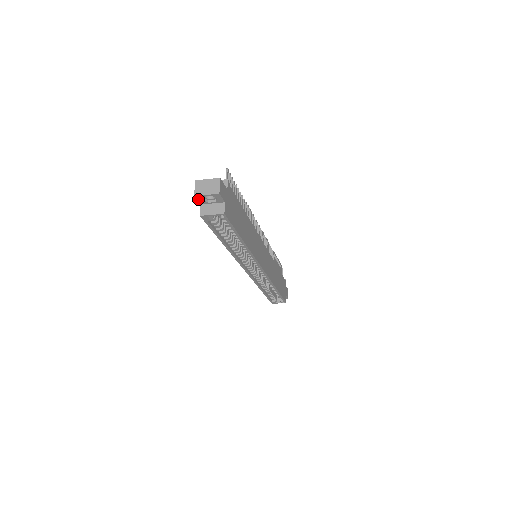
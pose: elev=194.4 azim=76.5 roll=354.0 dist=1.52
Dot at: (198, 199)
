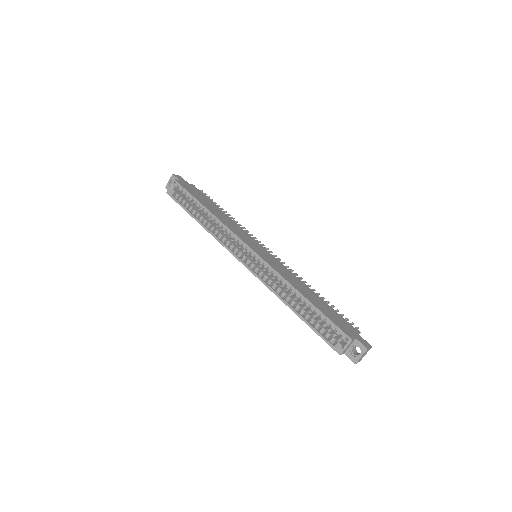
Dot at: occluded
